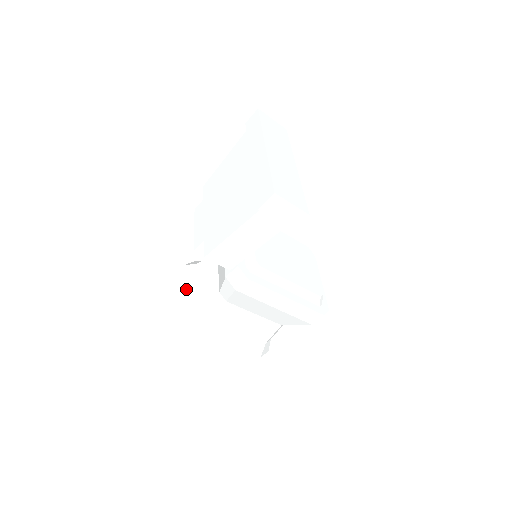
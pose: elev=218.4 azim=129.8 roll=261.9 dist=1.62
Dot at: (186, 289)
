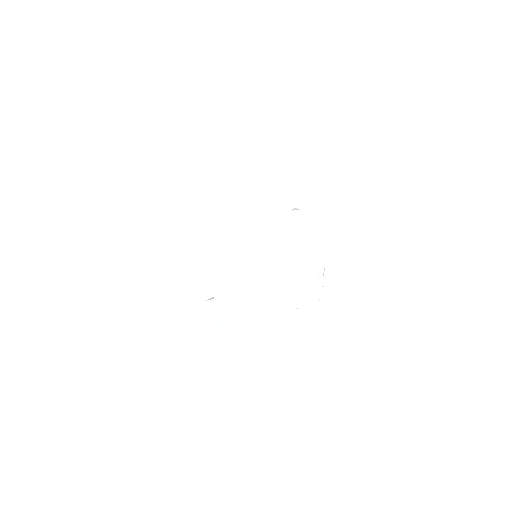
Dot at: (192, 286)
